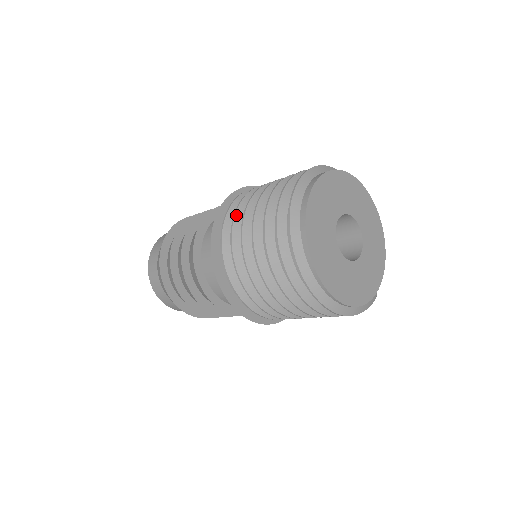
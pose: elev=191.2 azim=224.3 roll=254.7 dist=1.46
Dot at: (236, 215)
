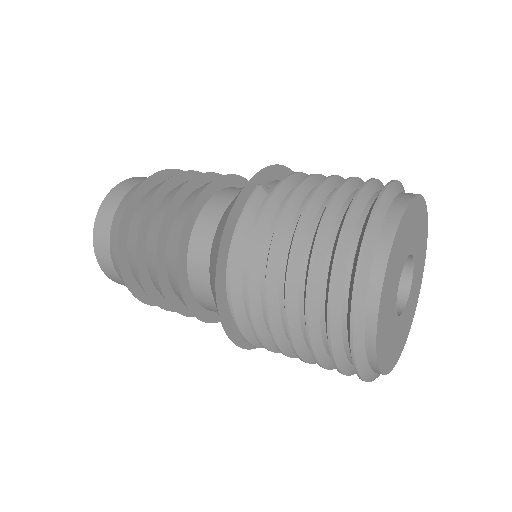
Dot at: (256, 329)
